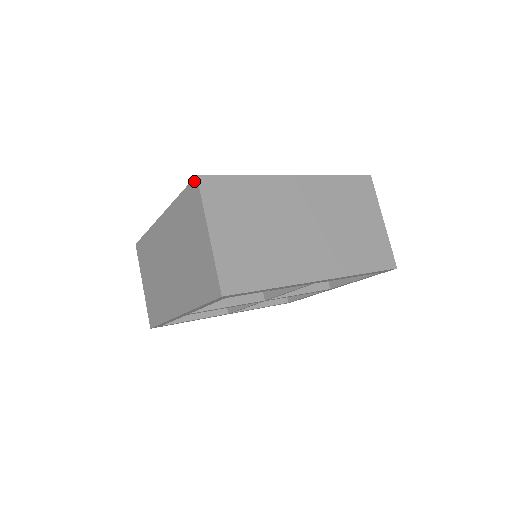
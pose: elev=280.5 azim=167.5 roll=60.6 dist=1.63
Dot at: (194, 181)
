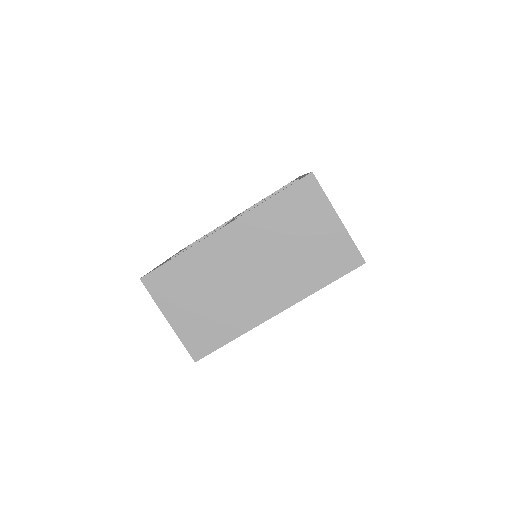
Dot at: occluded
